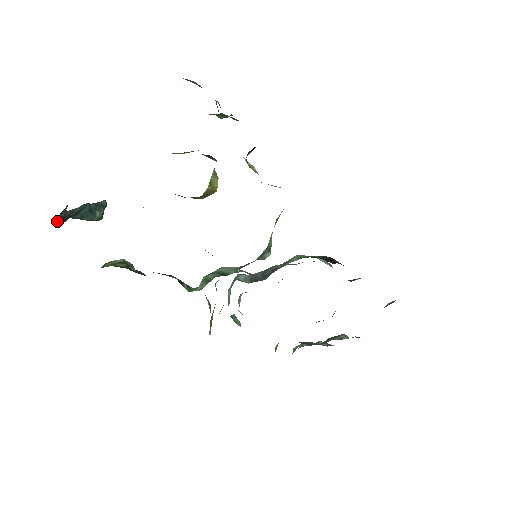
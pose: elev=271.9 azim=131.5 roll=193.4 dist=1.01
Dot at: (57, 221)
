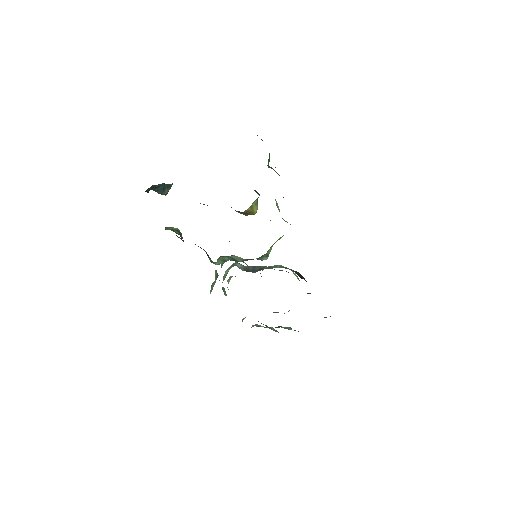
Dot at: (147, 190)
